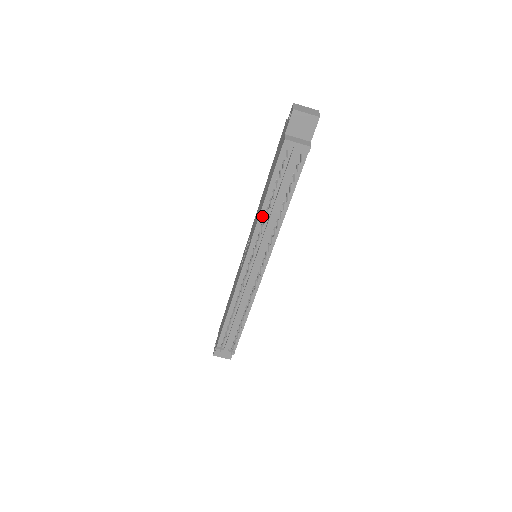
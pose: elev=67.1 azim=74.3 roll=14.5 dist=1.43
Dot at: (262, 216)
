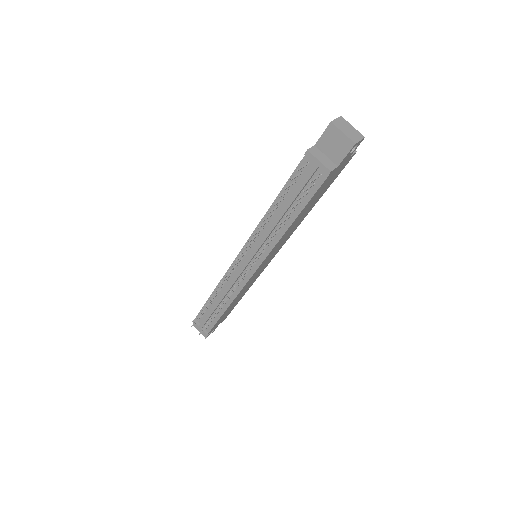
Dot at: (266, 219)
